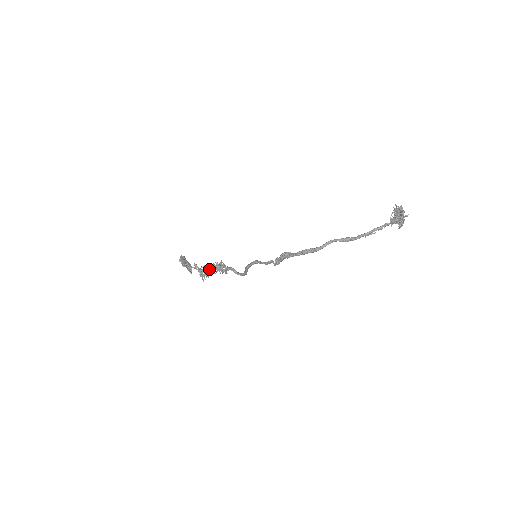
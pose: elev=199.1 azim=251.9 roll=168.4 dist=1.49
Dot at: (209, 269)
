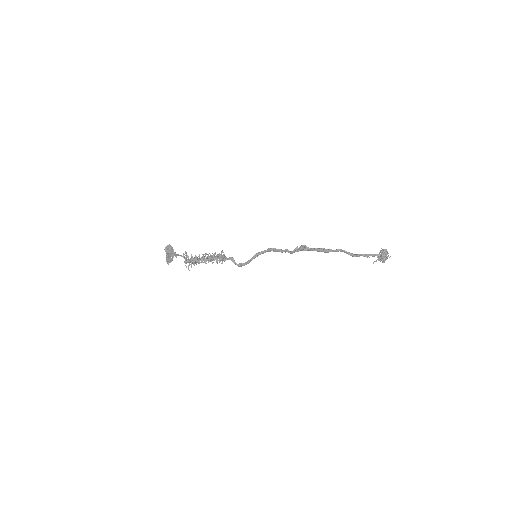
Dot at: (202, 257)
